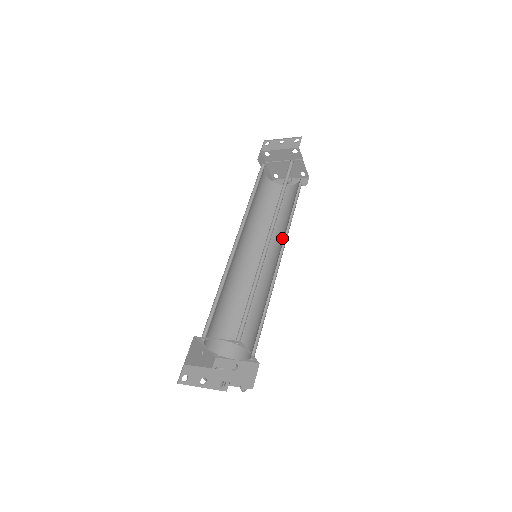
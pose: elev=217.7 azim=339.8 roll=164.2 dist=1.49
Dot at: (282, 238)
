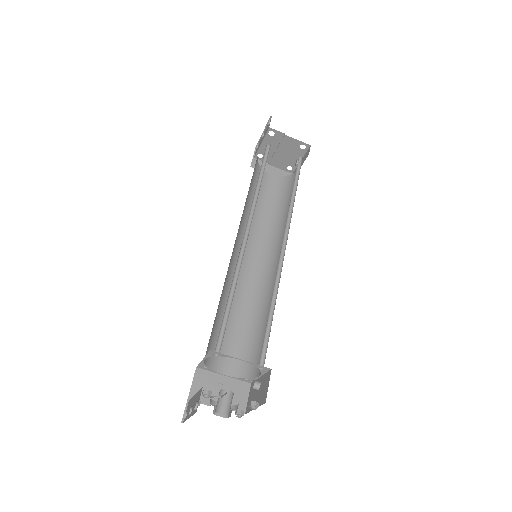
Dot at: (286, 222)
